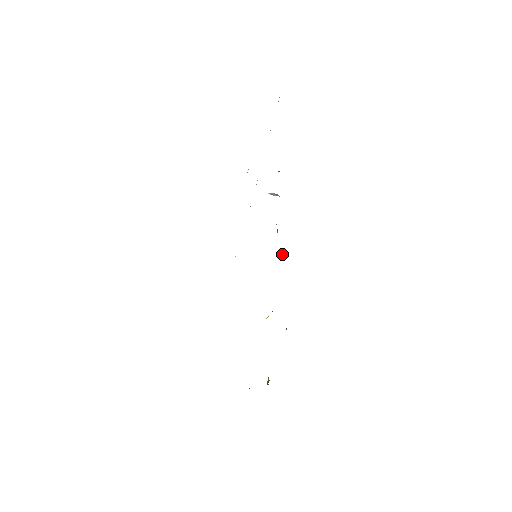
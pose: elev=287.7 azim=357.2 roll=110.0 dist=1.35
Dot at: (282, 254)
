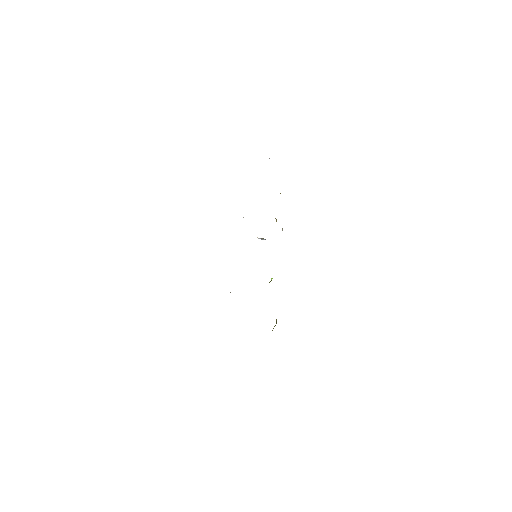
Dot at: (282, 228)
